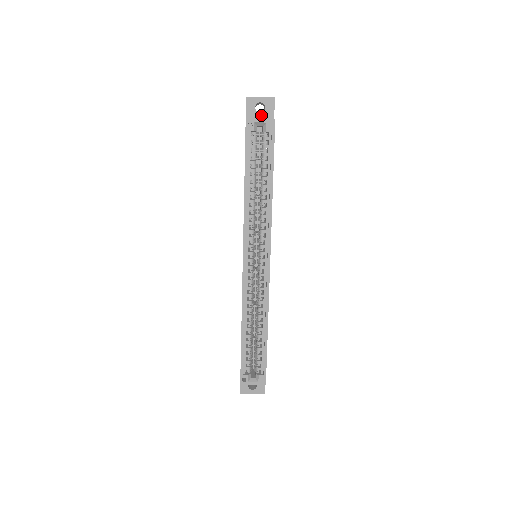
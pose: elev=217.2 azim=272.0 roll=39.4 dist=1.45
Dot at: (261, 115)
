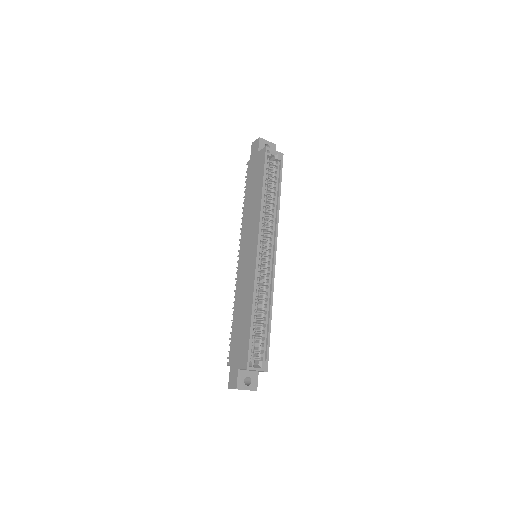
Dot at: occluded
